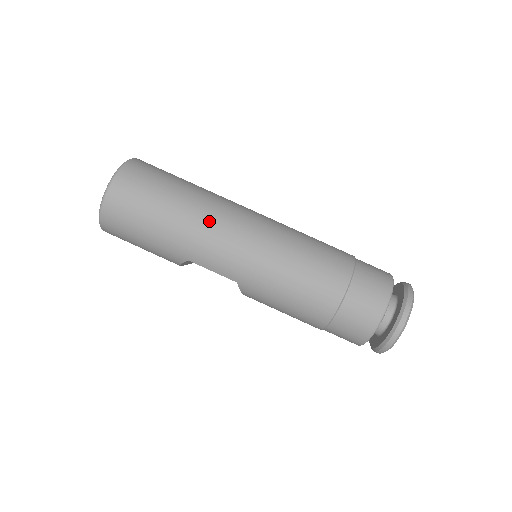
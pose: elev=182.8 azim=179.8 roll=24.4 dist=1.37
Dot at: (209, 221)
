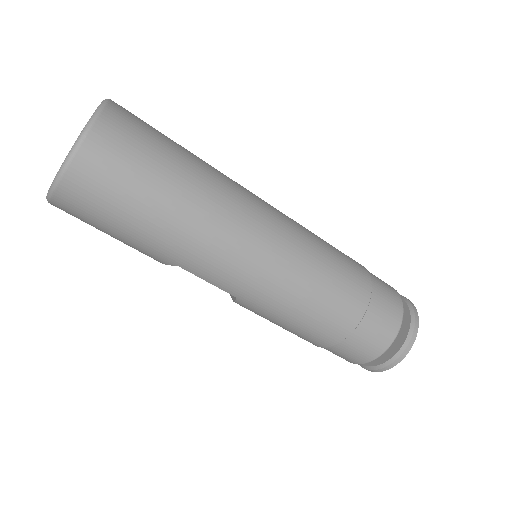
Dot at: (218, 225)
